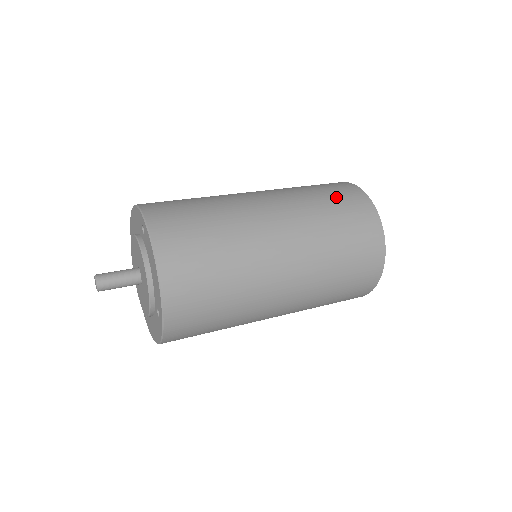
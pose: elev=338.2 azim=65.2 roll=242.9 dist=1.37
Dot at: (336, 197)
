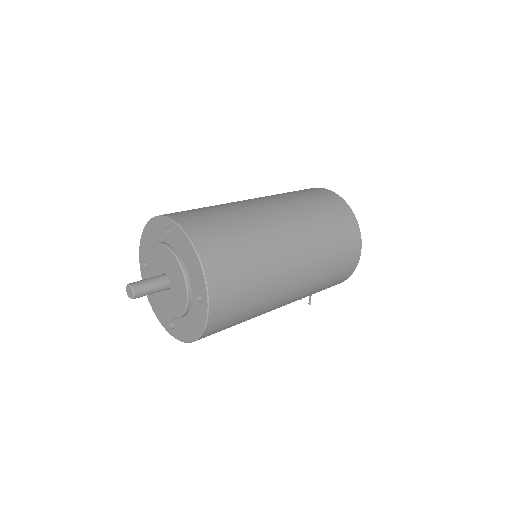
Dot at: (309, 193)
